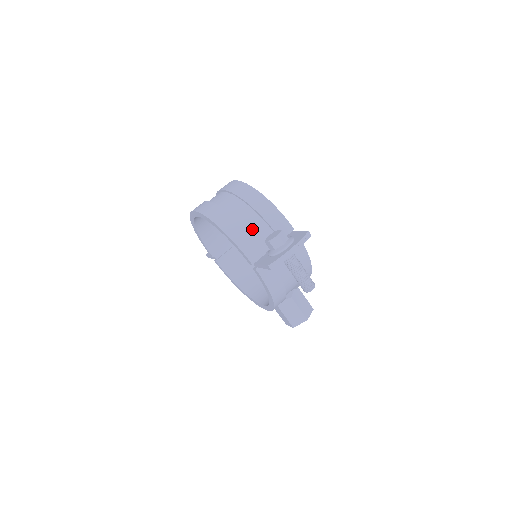
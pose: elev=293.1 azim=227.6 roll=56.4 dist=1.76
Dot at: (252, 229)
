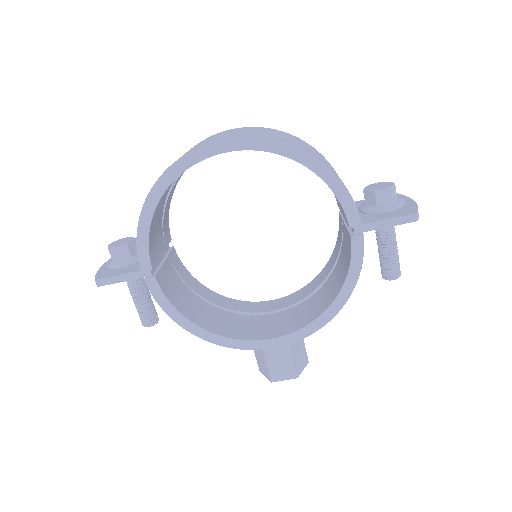
Dot at: occluded
